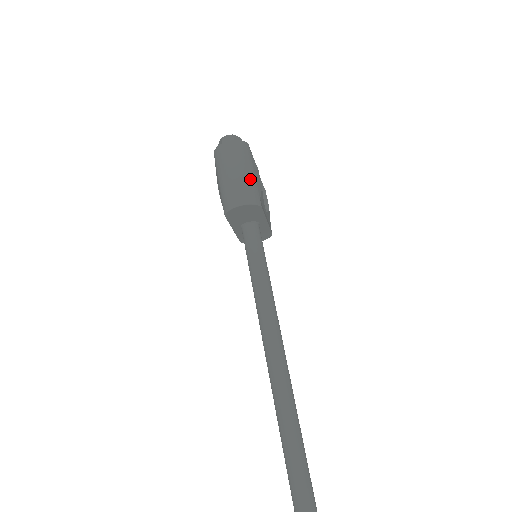
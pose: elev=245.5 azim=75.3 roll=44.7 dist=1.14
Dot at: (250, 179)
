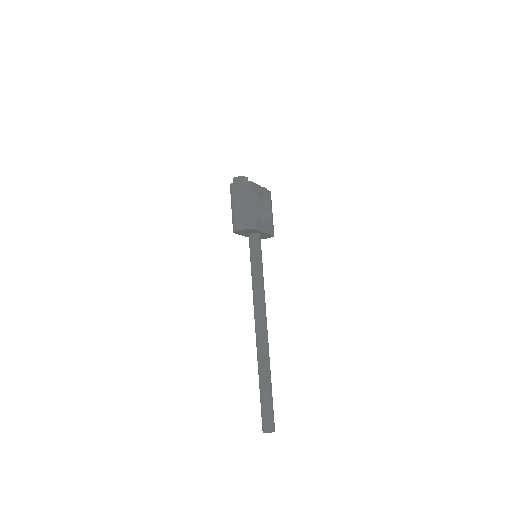
Dot at: (248, 210)
